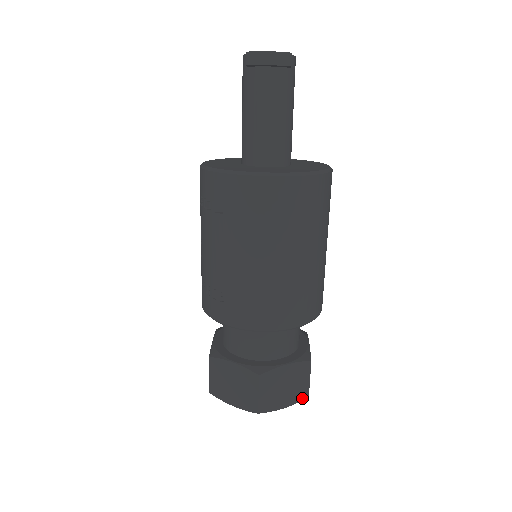
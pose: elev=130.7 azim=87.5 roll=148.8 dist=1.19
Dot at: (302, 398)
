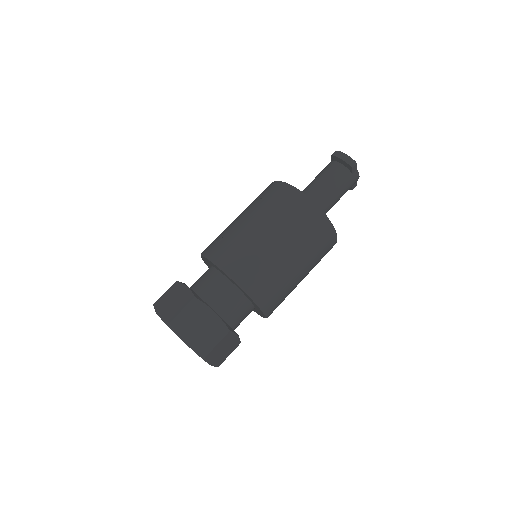
Dot at: (201, 352)
